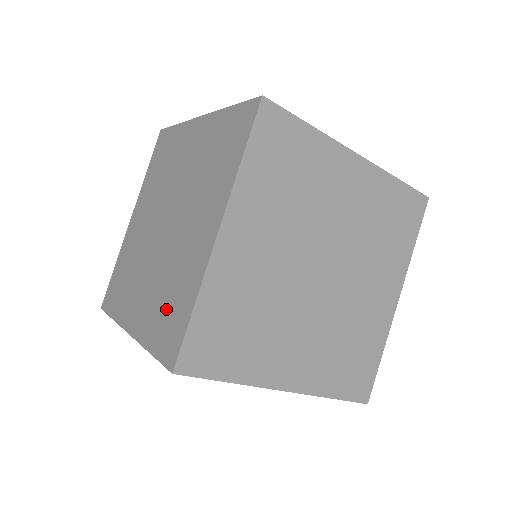
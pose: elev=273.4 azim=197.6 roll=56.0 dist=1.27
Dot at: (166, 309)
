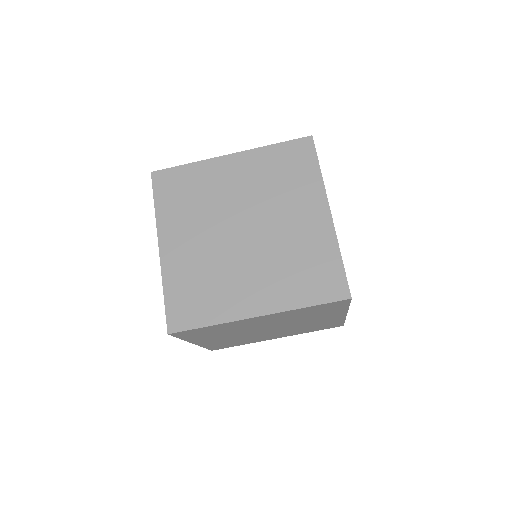
Dot at: occluded
